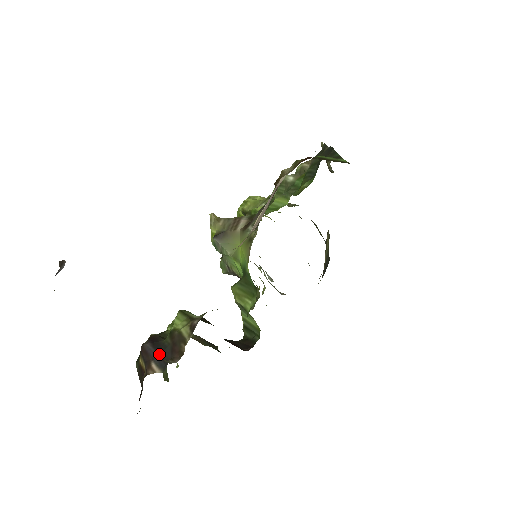
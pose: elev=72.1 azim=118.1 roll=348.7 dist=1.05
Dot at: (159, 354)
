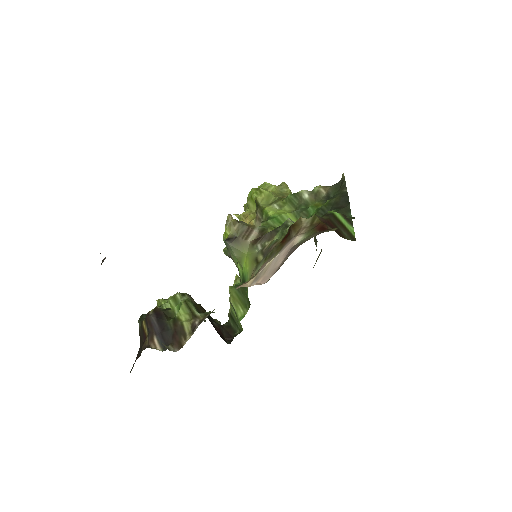
Dot at: (162, 333)
